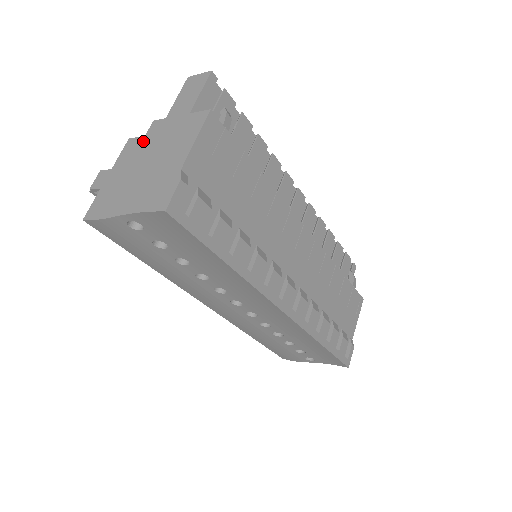
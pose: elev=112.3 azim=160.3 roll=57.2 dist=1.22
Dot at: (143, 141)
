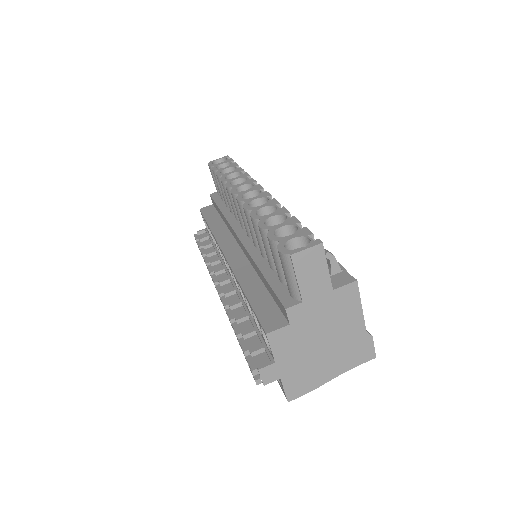
Dot at: (294, 329)
